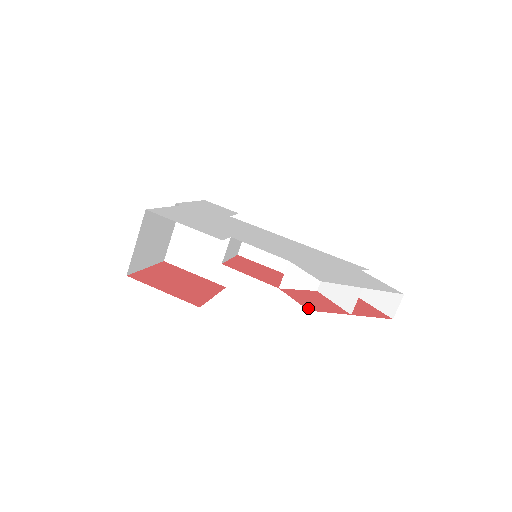
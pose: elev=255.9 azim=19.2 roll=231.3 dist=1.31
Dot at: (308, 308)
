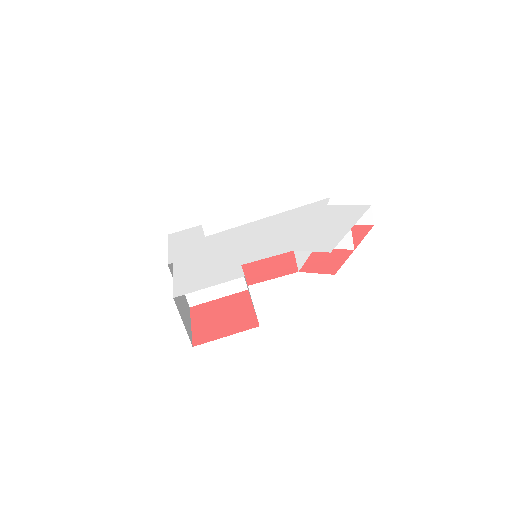
Dot at: (332, 273)
